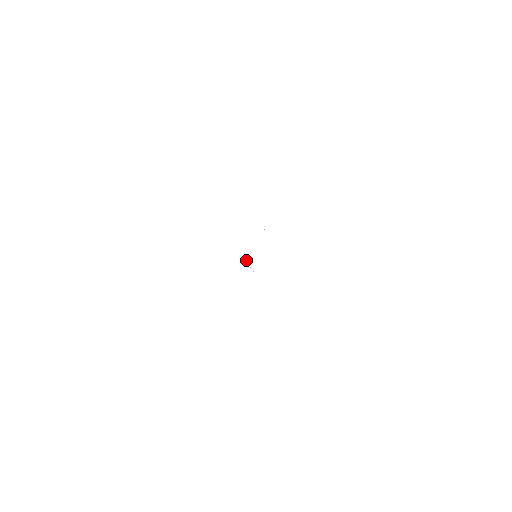
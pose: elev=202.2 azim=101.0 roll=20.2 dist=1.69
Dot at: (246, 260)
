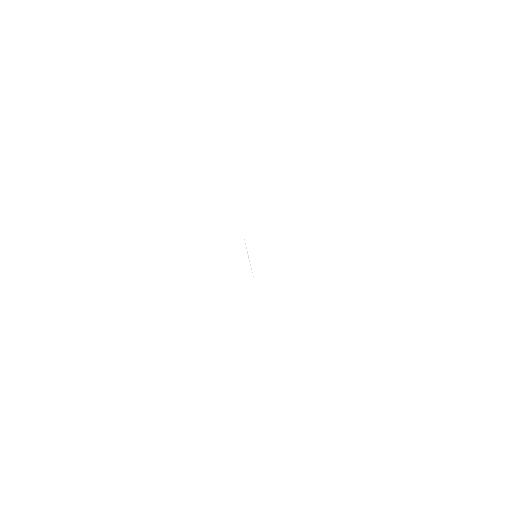
Dot at: (246, 248)
